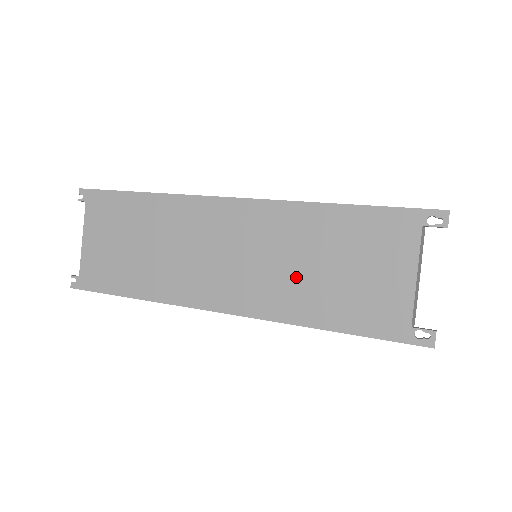
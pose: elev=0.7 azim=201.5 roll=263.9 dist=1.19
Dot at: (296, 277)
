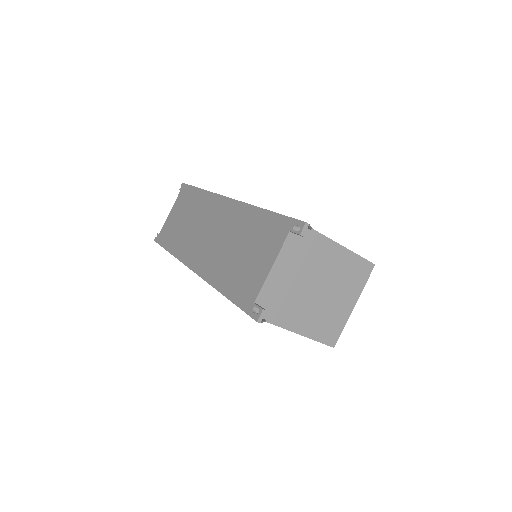
Dot at: (226, 254)
